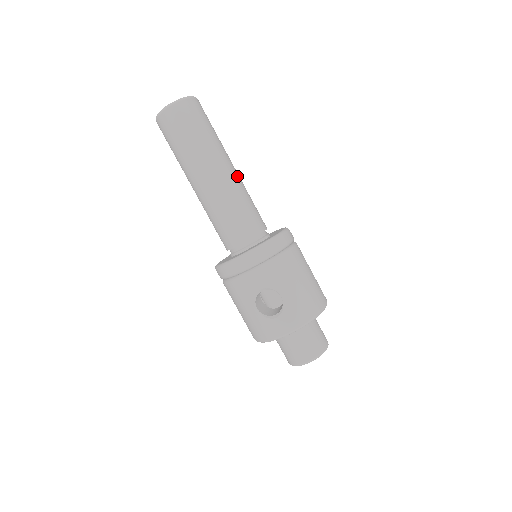
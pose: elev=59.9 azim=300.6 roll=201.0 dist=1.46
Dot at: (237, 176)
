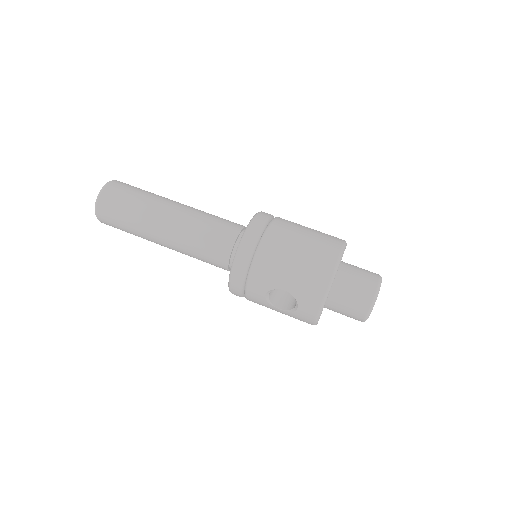
Dot at: (182, 214)
